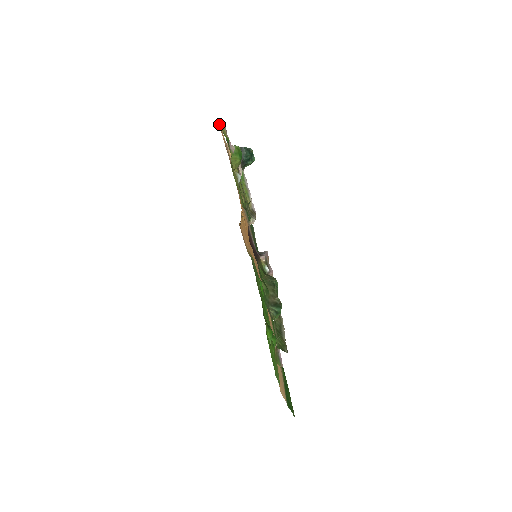
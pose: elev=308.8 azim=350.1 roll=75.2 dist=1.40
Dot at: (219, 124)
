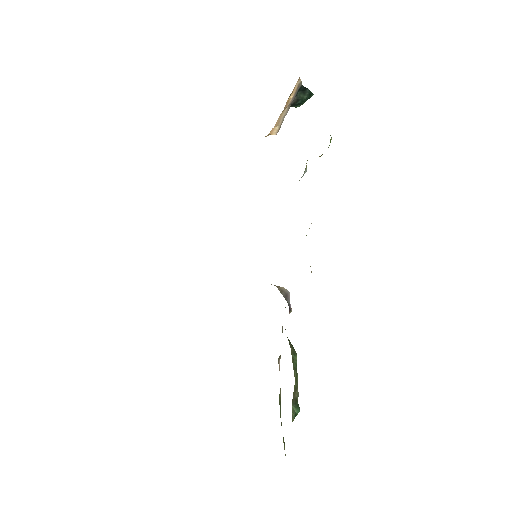
Dot at: occluded
